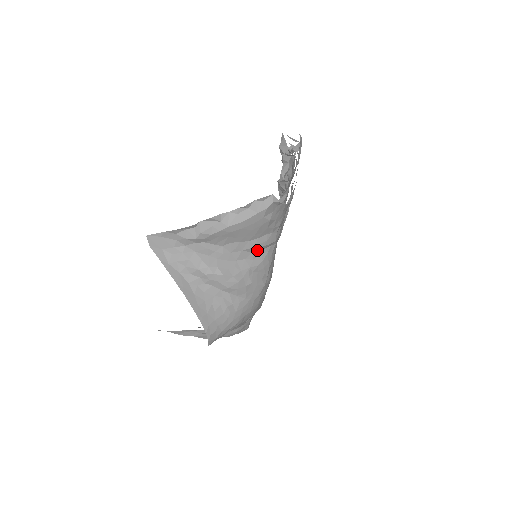
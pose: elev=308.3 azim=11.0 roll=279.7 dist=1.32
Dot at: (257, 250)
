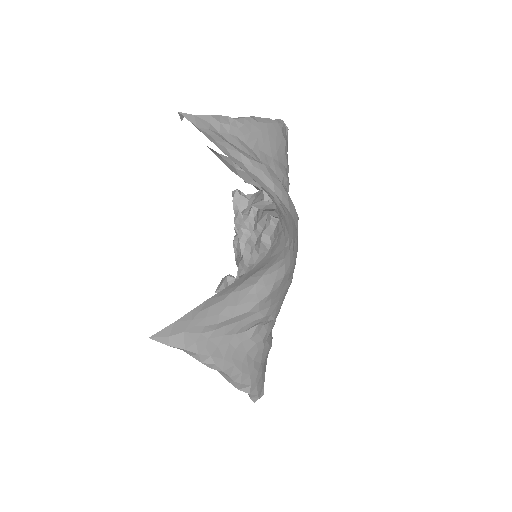
Dot at: (280, 178)
